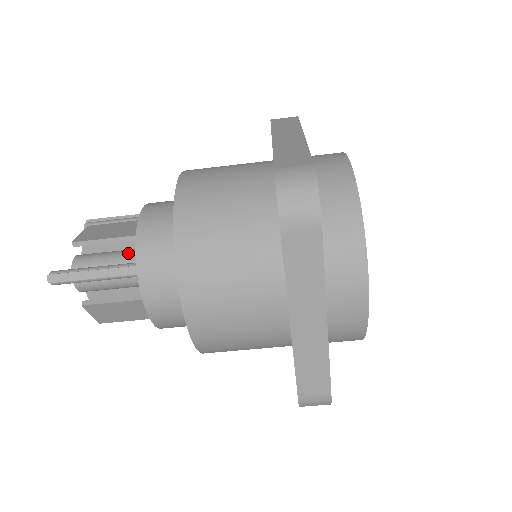
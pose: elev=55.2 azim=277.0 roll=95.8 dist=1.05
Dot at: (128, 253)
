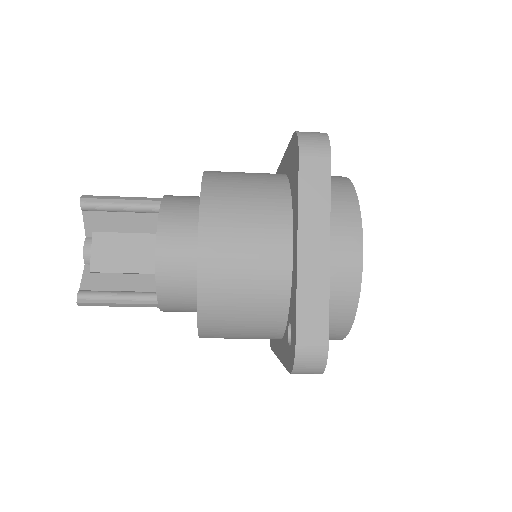
Dot at: occluded
